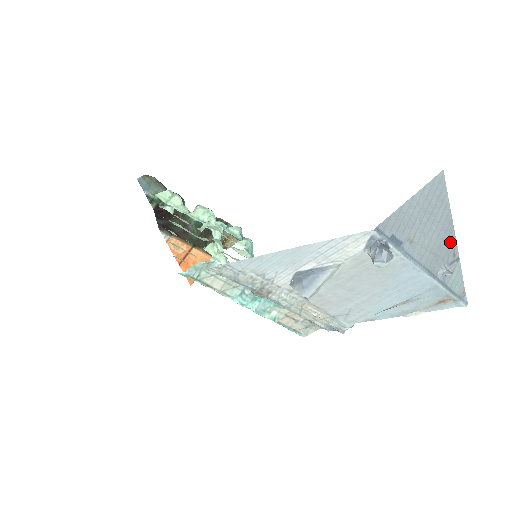
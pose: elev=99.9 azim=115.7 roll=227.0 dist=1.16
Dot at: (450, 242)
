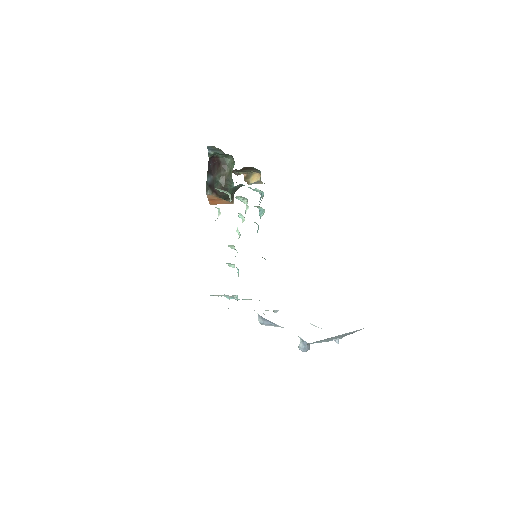
Dot at: occluded
